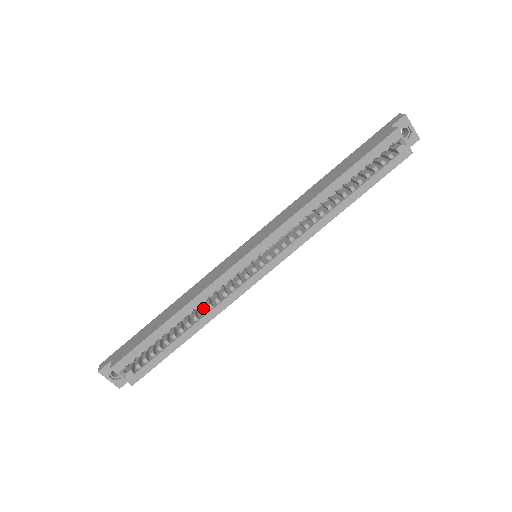
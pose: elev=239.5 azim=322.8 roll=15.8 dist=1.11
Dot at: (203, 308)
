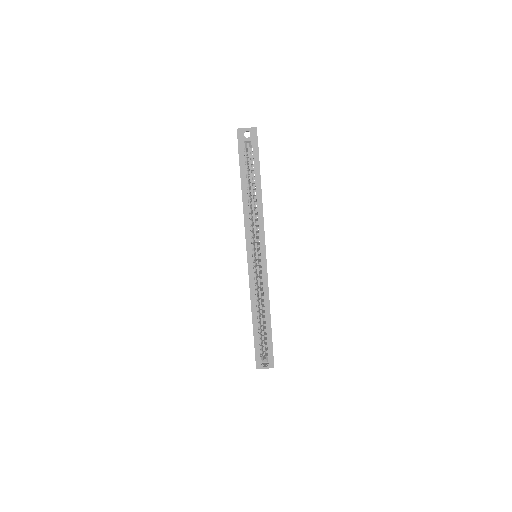
Dot at: (262, 301)
